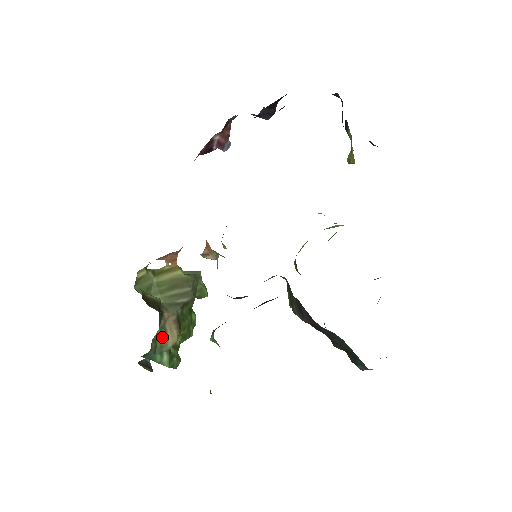
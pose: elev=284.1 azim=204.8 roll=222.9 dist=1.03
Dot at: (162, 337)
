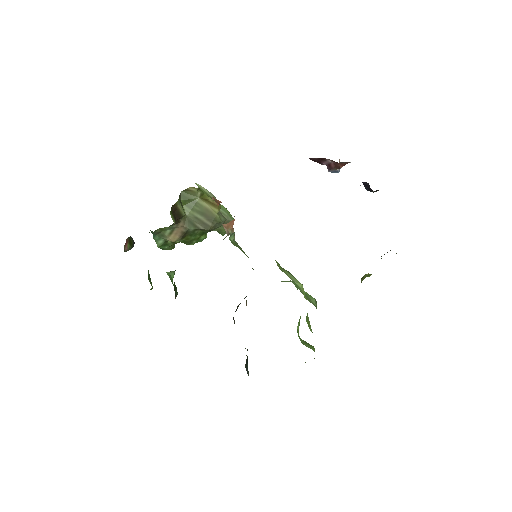
Dot at: (168, 232)
